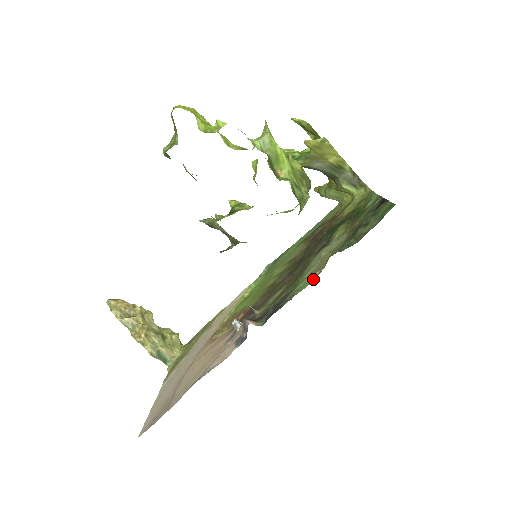
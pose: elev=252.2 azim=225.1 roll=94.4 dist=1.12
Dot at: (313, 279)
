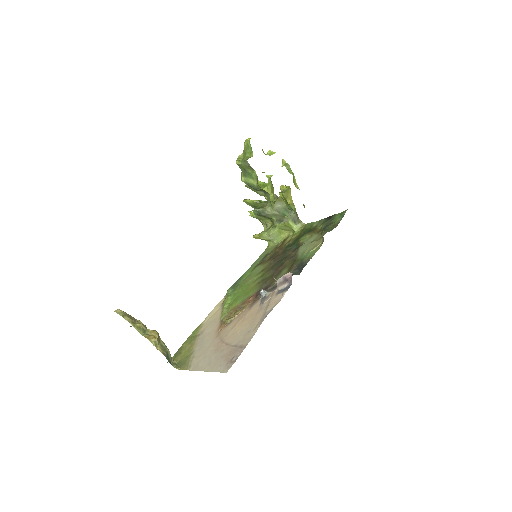
Dot at: (319, 247)
